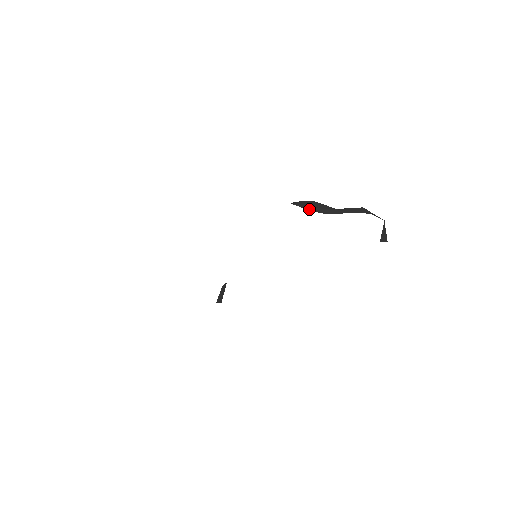
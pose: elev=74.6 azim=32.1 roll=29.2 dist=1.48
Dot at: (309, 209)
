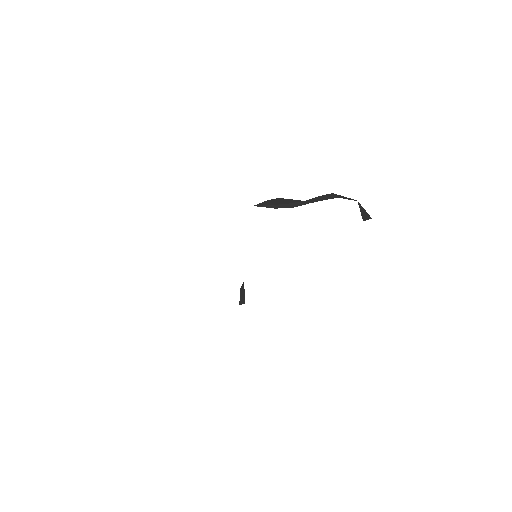
Dot at: (272, 207)
